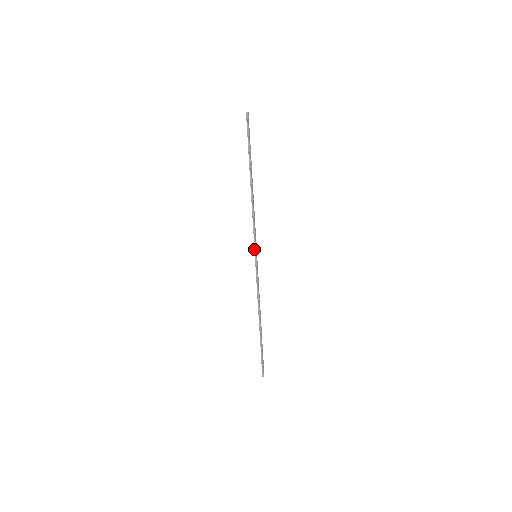
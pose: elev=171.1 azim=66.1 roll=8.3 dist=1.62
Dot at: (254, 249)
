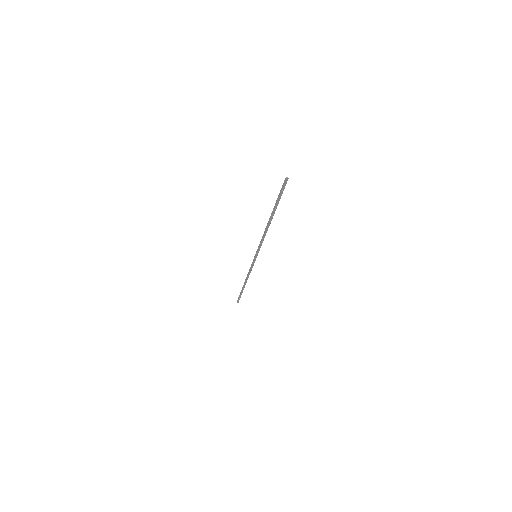
Dot at: (256, 252)
